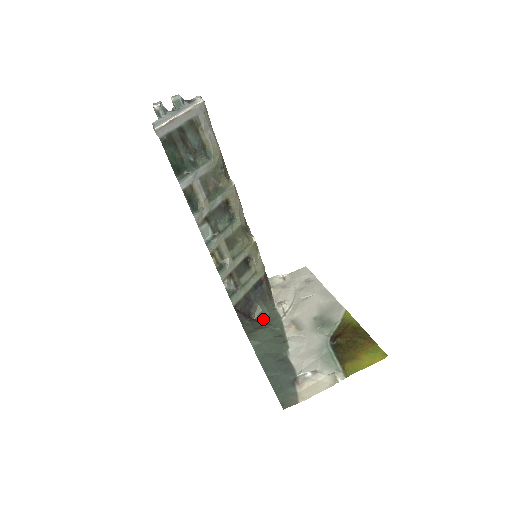
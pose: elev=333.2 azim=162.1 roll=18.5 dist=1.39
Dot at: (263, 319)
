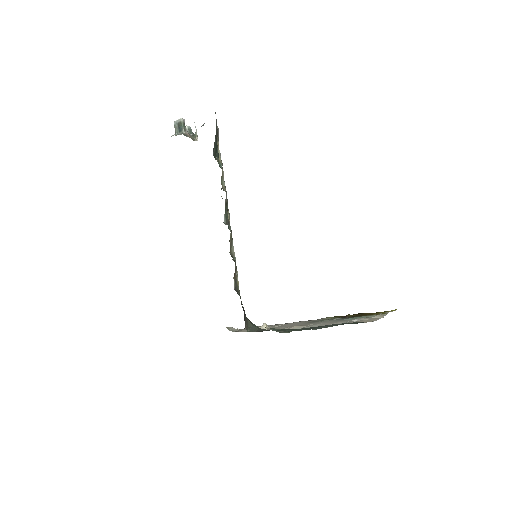
Dot at: (258, 330)
